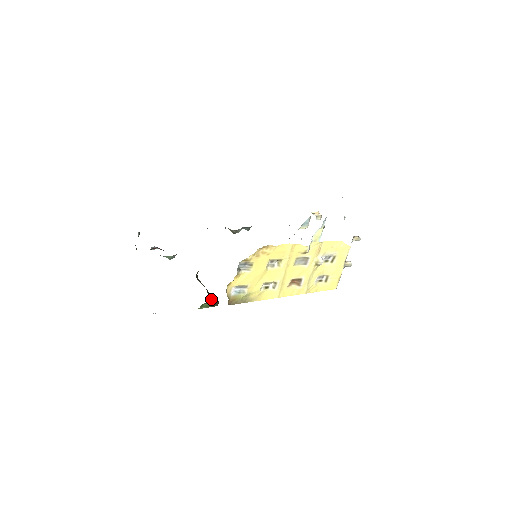
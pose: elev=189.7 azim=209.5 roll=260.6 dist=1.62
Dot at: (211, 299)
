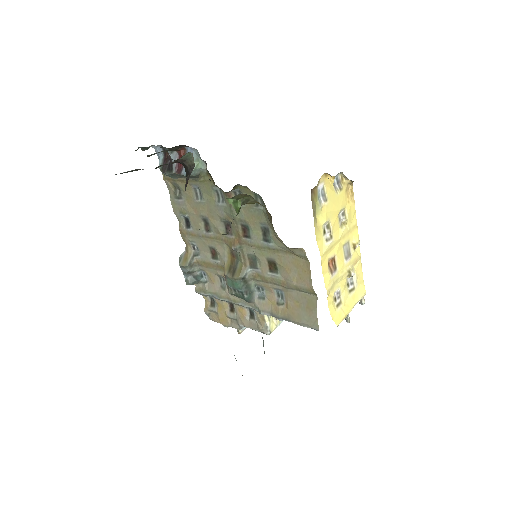
Dot at: (238, 213)
